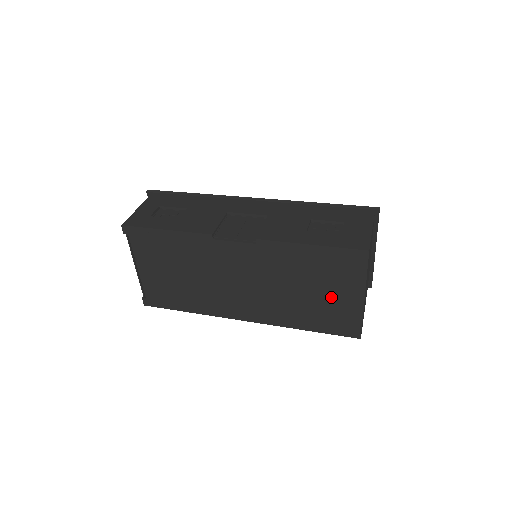
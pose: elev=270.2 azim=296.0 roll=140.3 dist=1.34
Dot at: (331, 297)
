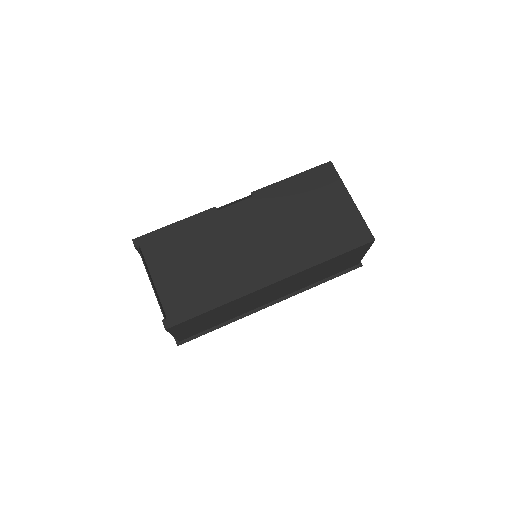
Dot at: (329, 212)
